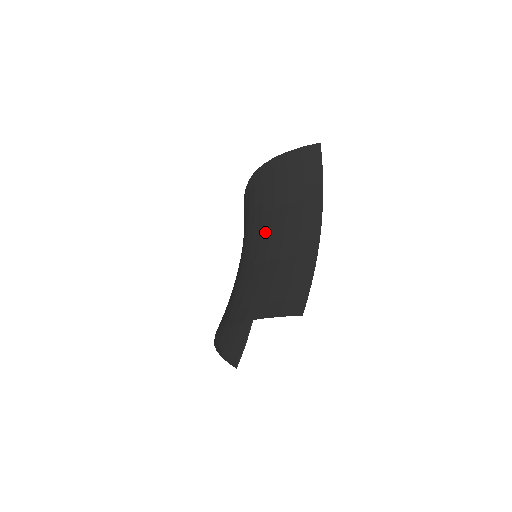
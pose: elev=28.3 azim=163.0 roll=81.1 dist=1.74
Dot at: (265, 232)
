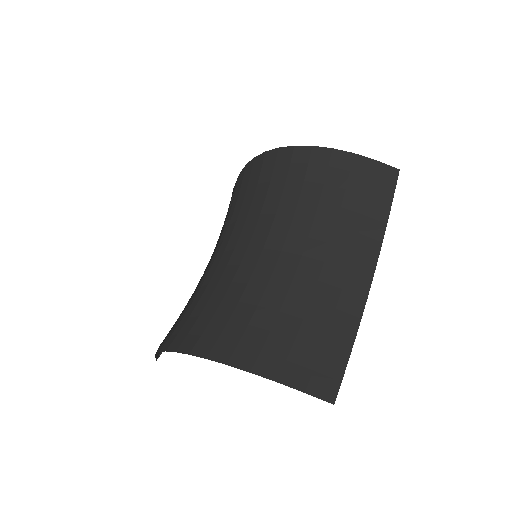
Dot at: (294, 245)
